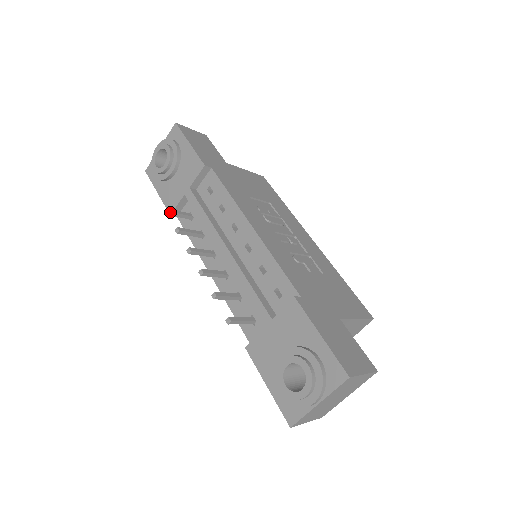
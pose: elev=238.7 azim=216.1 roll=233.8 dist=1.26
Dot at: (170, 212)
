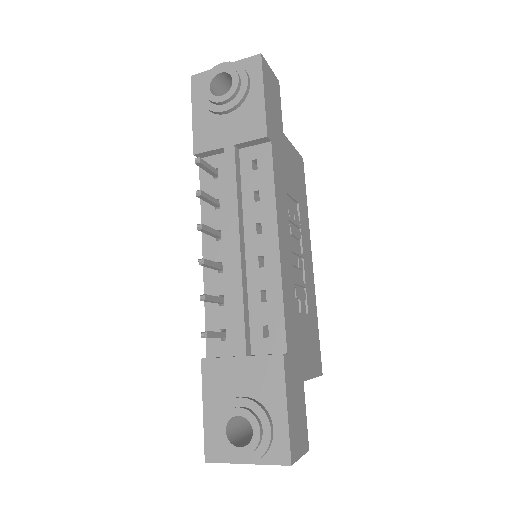
Dot at: (200, 163)
